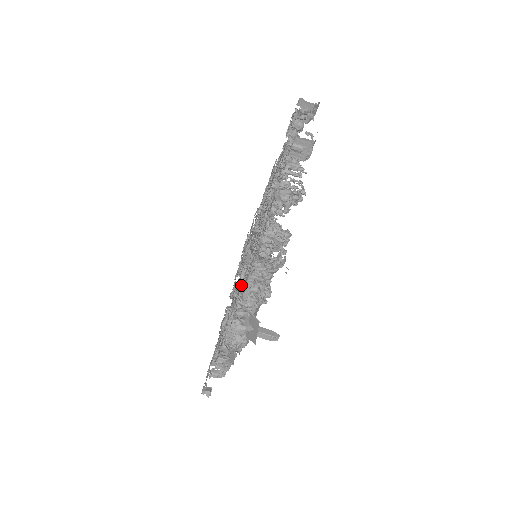
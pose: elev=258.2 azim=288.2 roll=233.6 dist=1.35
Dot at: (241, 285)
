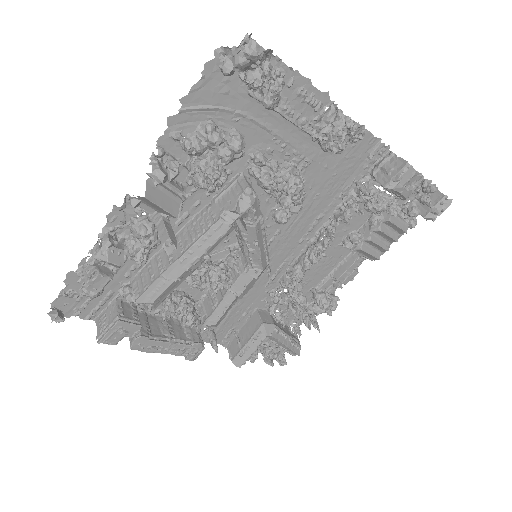
Dot at: occluded
